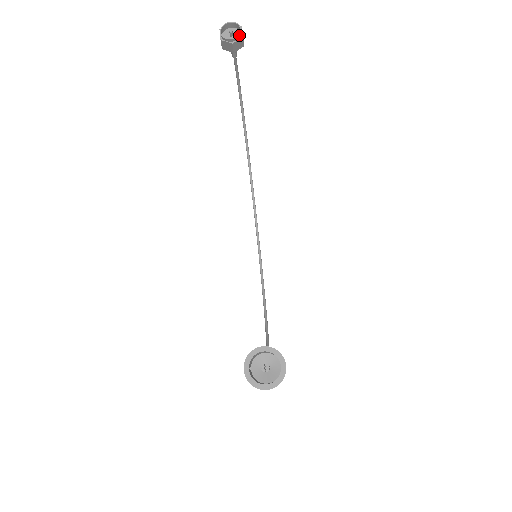
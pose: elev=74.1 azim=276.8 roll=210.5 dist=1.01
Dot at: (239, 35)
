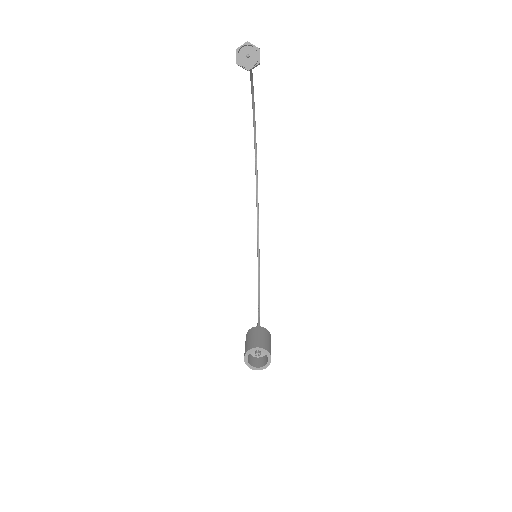
Dot at: (256, 63)
